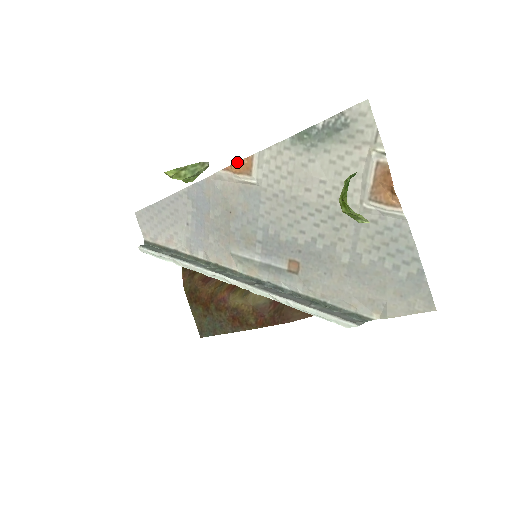
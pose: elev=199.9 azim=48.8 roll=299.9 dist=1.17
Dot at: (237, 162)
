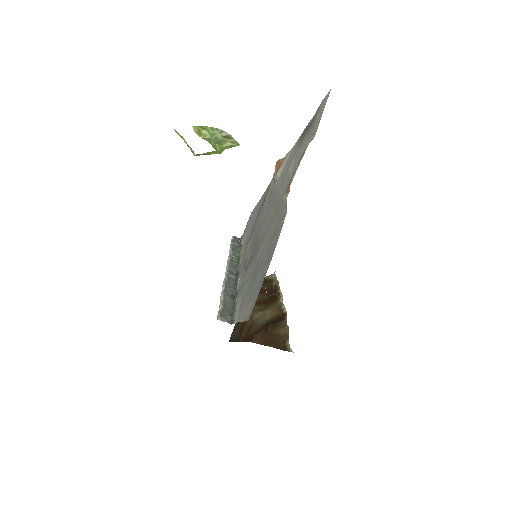
Dot at: (278, 161)
